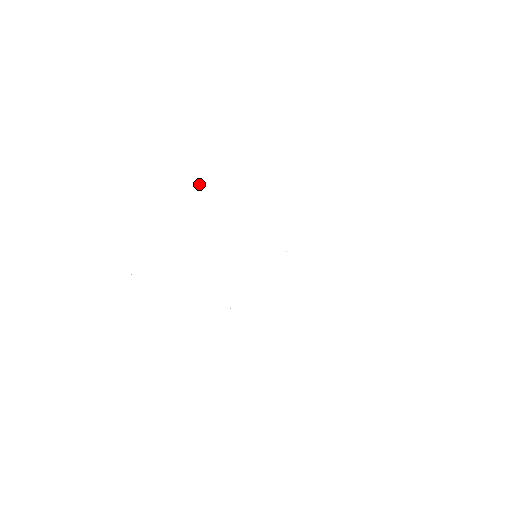
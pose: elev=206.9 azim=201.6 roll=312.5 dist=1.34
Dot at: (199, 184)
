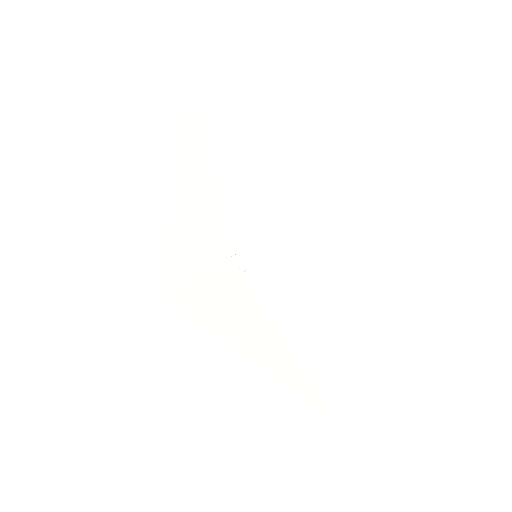
Dot at: (178, 187)
